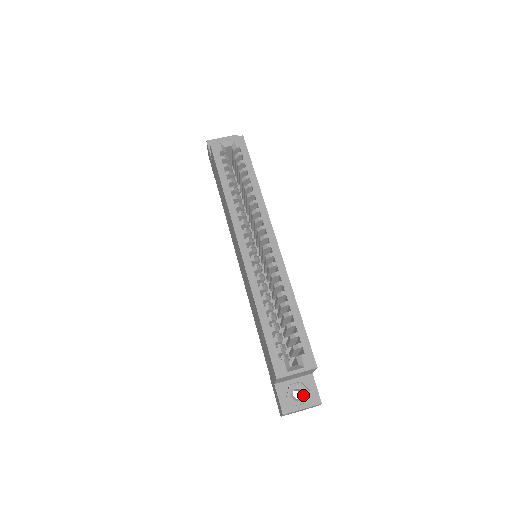
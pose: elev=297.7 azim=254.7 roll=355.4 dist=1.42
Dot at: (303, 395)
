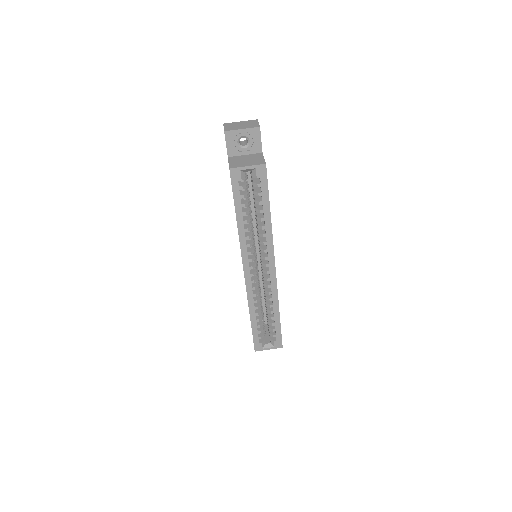
Dot at: occluded
